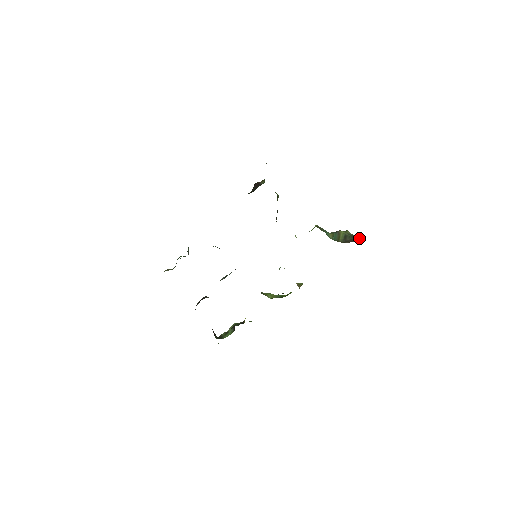
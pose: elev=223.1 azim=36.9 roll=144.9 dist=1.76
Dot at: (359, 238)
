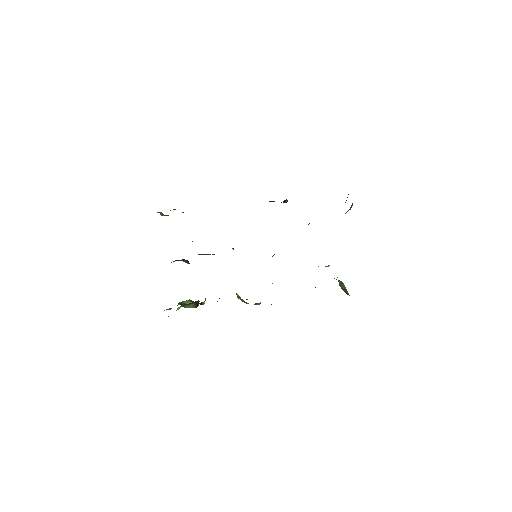
Dot at: occluded
